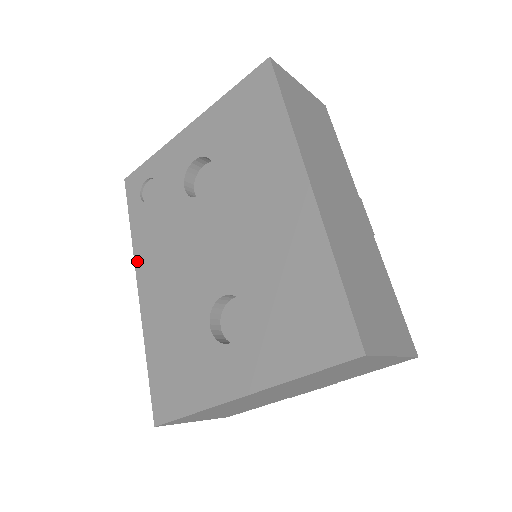
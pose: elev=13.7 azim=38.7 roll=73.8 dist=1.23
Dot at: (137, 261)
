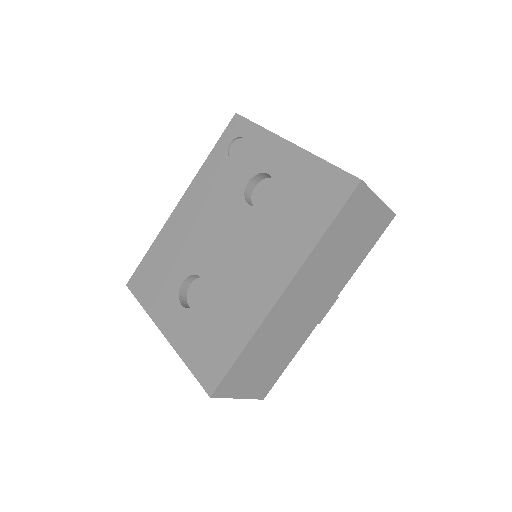
Dot at: (193, 184)
